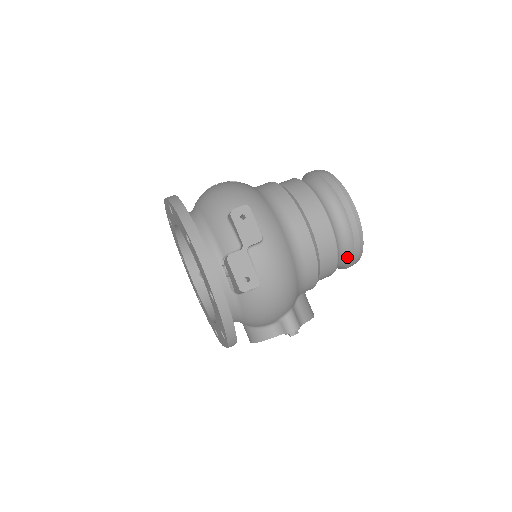
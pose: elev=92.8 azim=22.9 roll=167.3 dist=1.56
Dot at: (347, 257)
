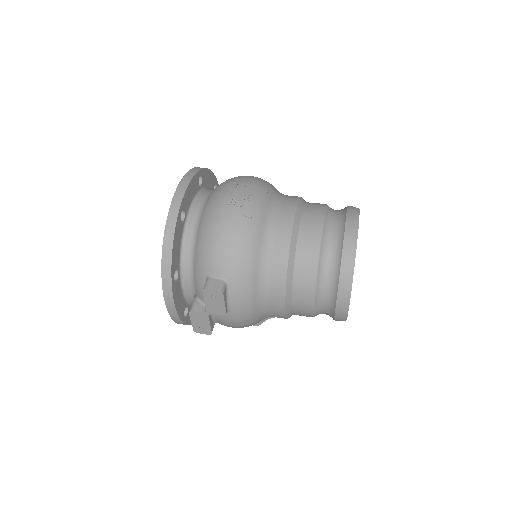
Dot at: occluded
